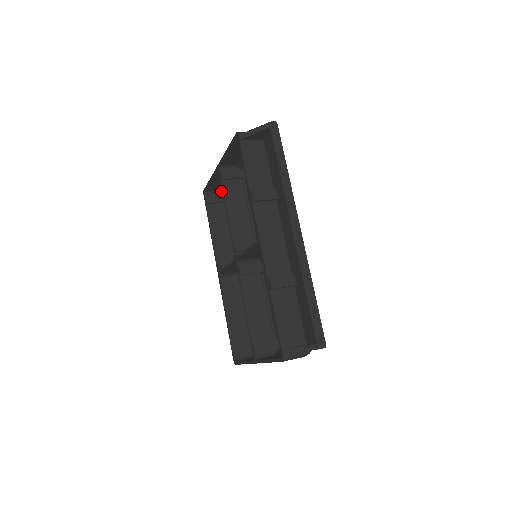
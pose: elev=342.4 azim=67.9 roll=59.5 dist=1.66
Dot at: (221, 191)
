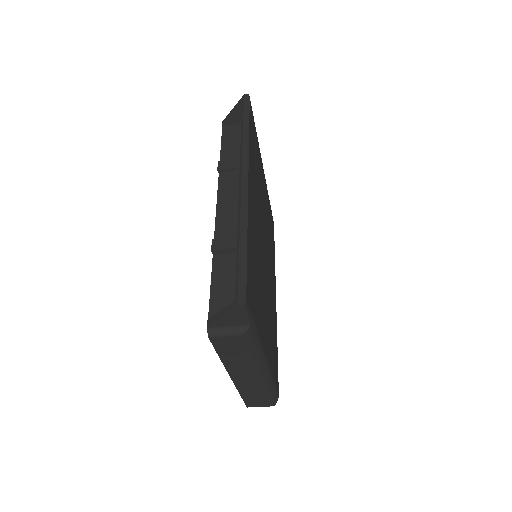
Dot at: occluded
